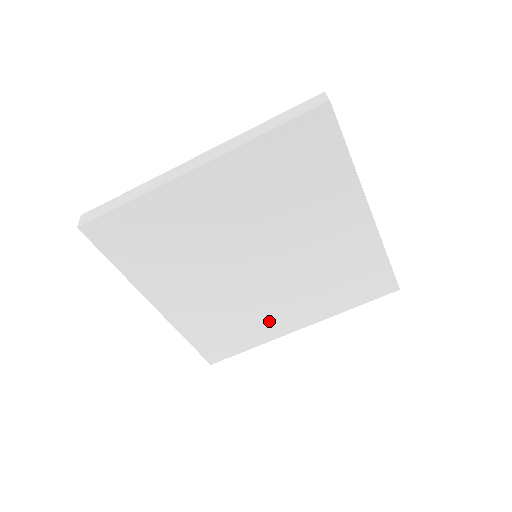
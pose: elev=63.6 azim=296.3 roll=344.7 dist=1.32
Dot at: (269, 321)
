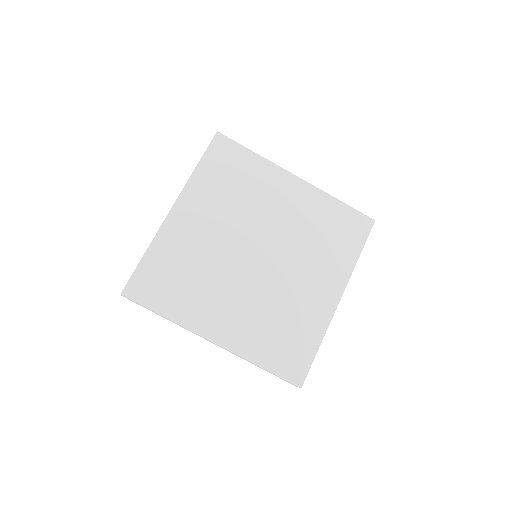
Dot at: (206, 307)
